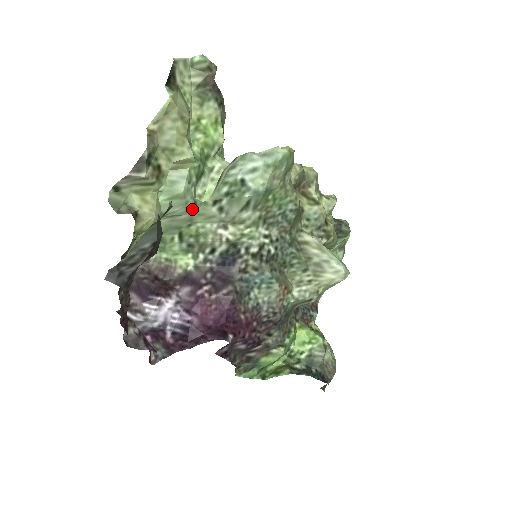
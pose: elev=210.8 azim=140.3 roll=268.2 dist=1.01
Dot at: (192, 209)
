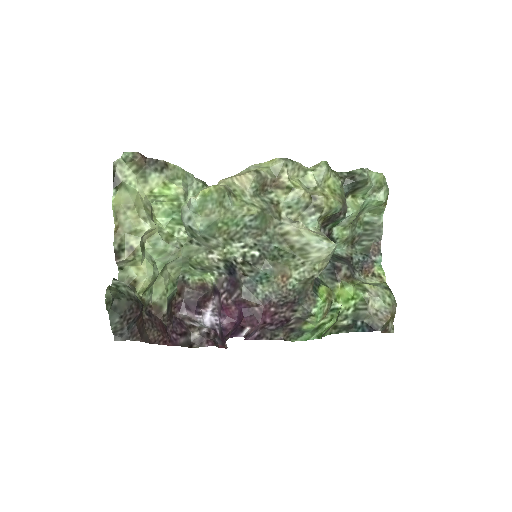
Dot at: (180, 252)
